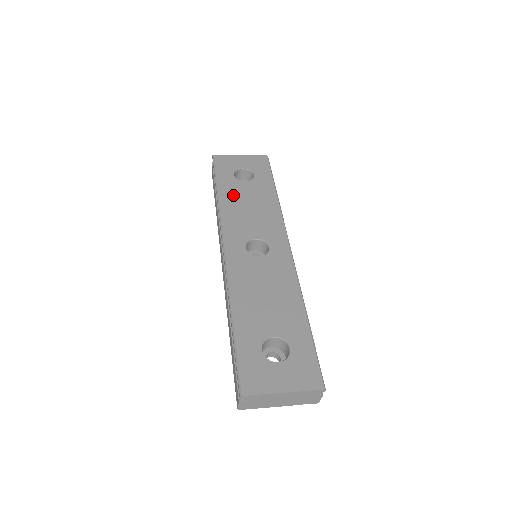
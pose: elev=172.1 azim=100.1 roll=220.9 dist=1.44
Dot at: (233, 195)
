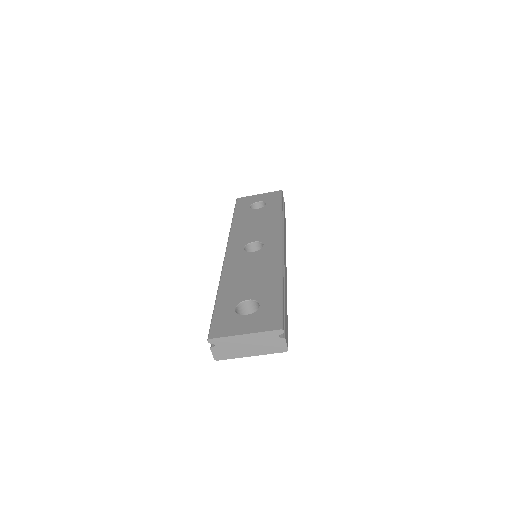
Dot at: (244, 219)
